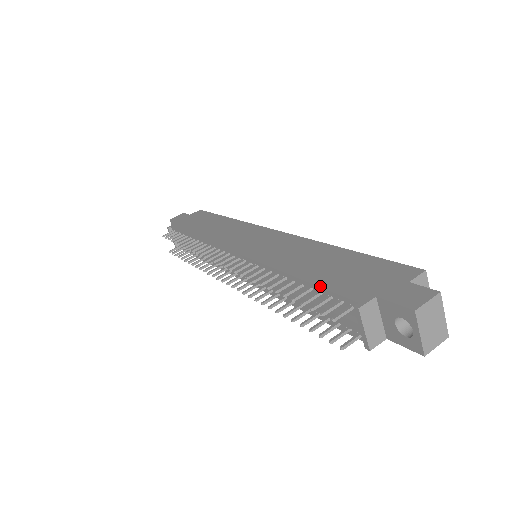
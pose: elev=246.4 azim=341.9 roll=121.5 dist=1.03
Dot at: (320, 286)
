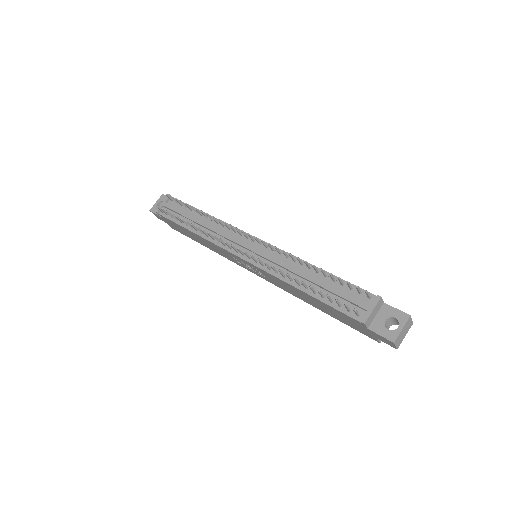
Dot at: occluded
